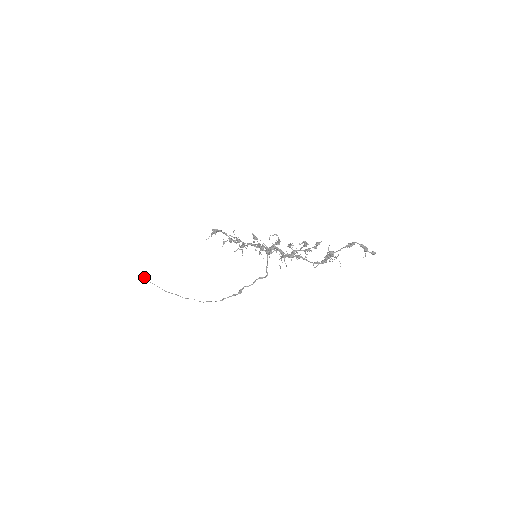
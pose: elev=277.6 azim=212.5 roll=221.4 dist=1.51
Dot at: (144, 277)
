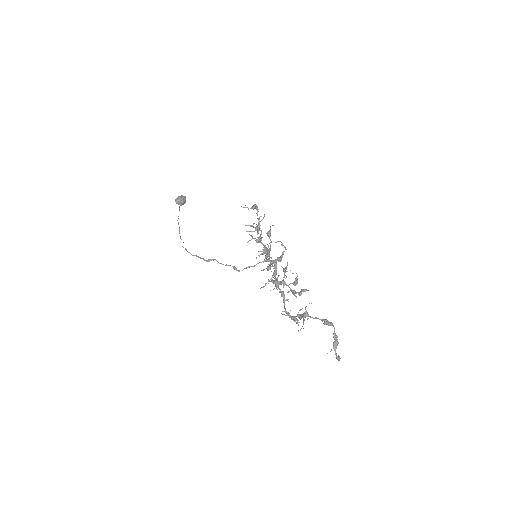
Dot at: (181, 198)
